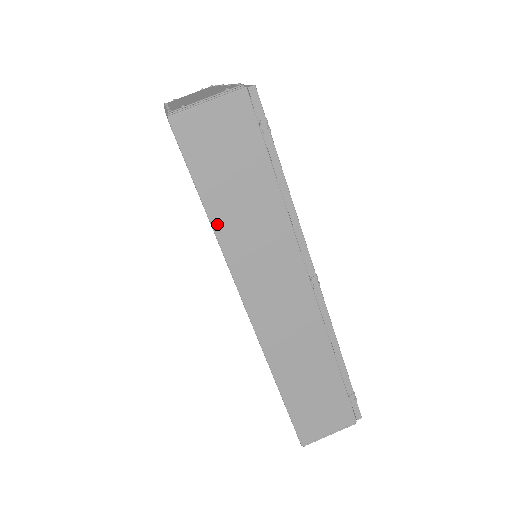
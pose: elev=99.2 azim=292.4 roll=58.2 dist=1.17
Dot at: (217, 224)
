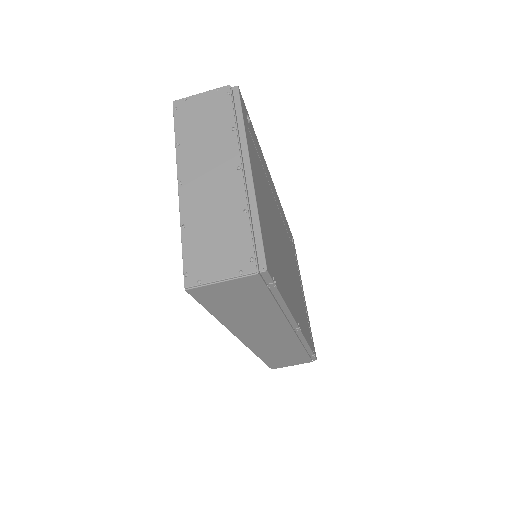
Dot at: (223, 320)
